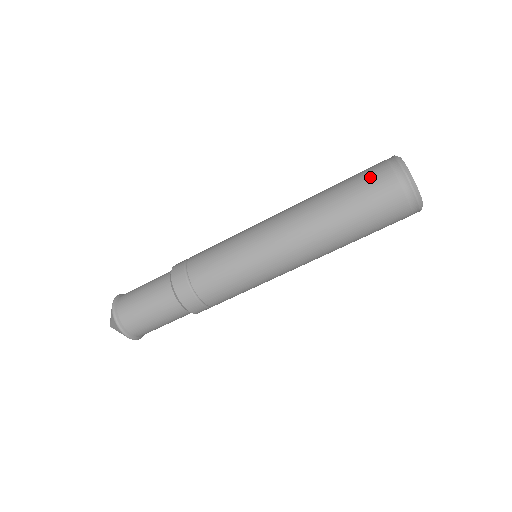
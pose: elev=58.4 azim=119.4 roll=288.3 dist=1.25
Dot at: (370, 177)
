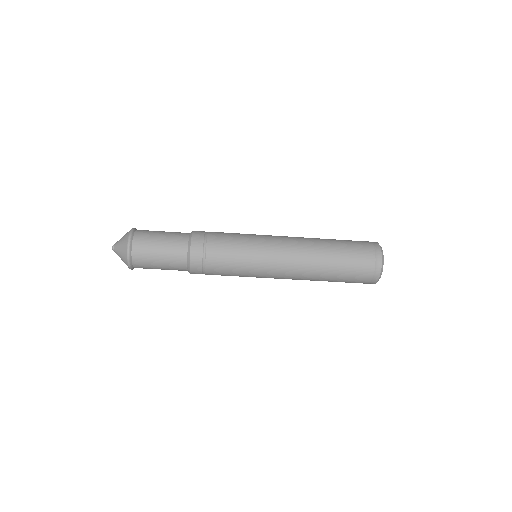
Dot at: (360, 255)
